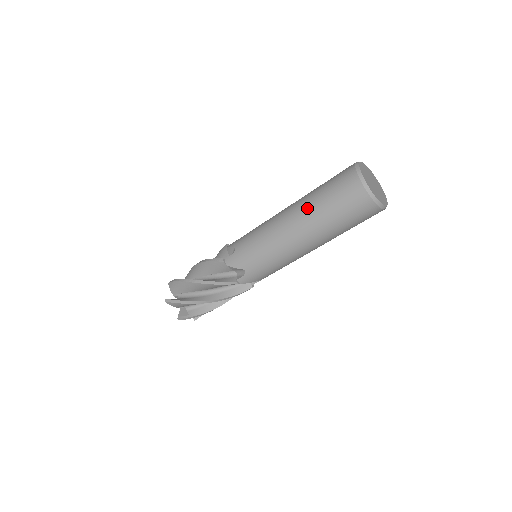
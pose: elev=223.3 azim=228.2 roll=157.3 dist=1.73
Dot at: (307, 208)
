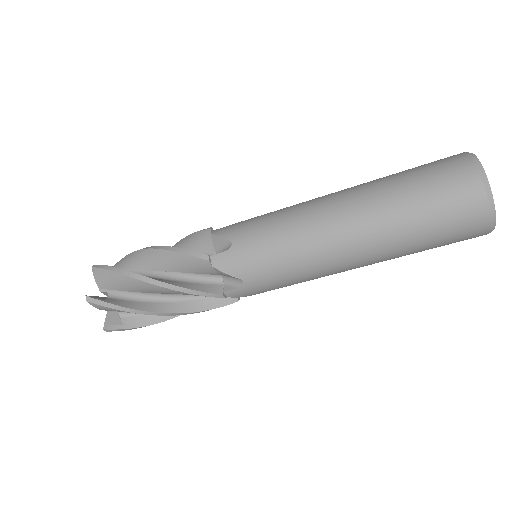
Dot at: (371, 181)
